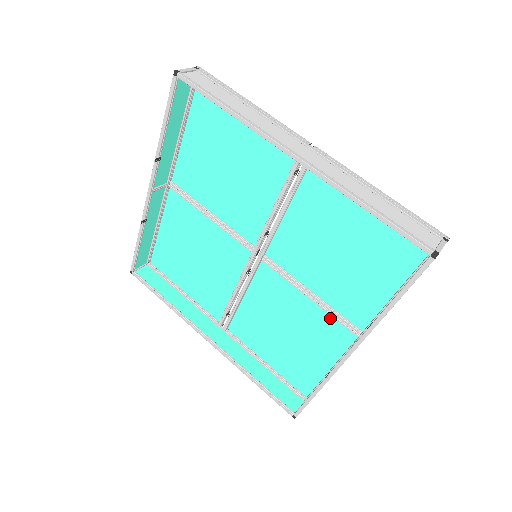
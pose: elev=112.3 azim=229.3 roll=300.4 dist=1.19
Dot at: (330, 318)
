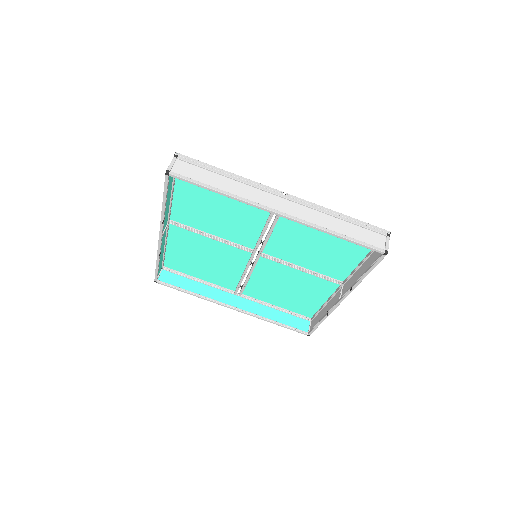
Dot at: (319, 278)
